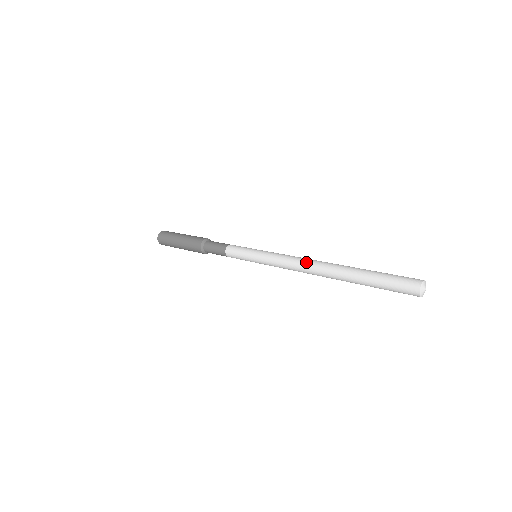
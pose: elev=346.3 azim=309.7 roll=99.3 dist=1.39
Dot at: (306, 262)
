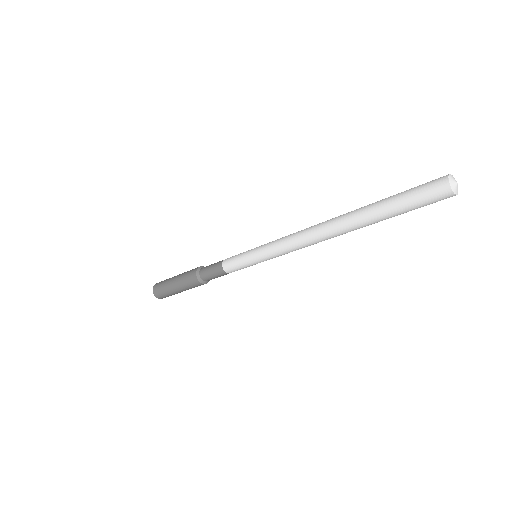
Dot at: (309, 232)
